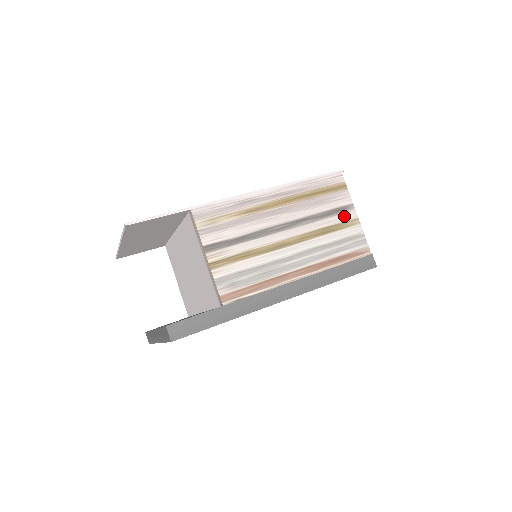
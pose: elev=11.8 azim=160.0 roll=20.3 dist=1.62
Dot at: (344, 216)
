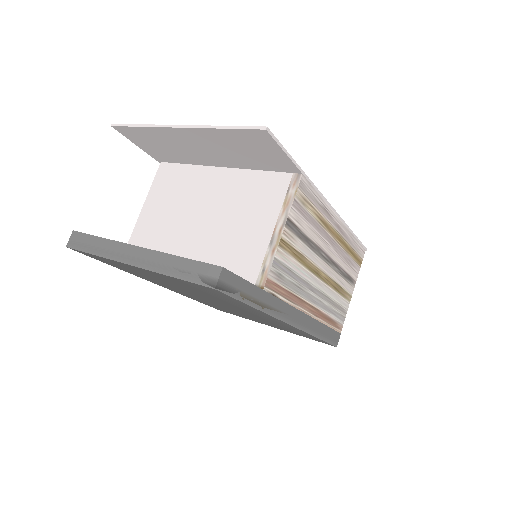
Dot at: (349, 287)
